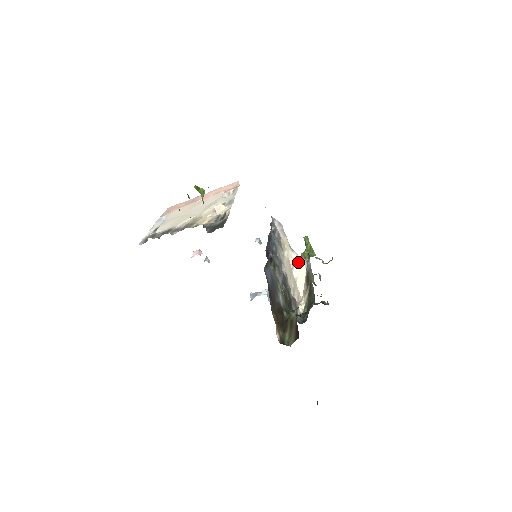
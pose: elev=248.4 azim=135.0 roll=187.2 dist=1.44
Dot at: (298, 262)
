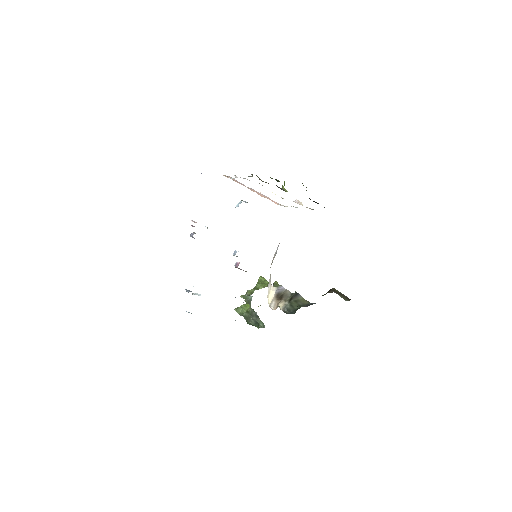
Dot at: (270, 283)
